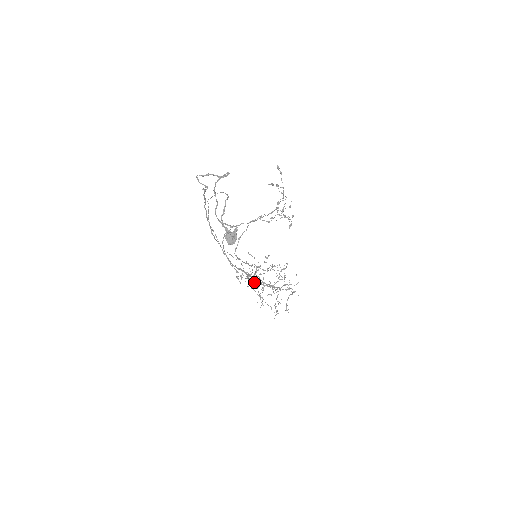
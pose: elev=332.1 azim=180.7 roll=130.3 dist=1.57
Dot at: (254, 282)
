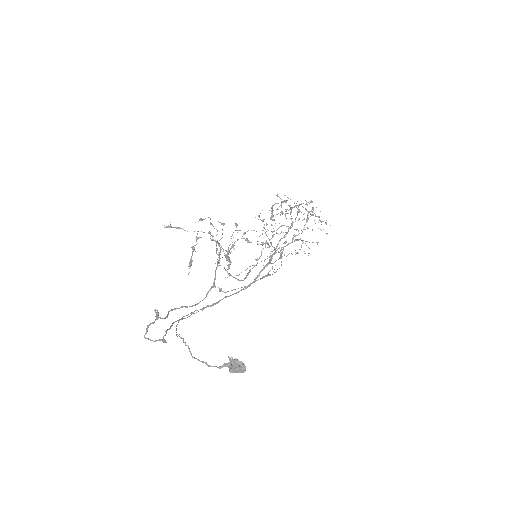
Dot at: (280, 257)
